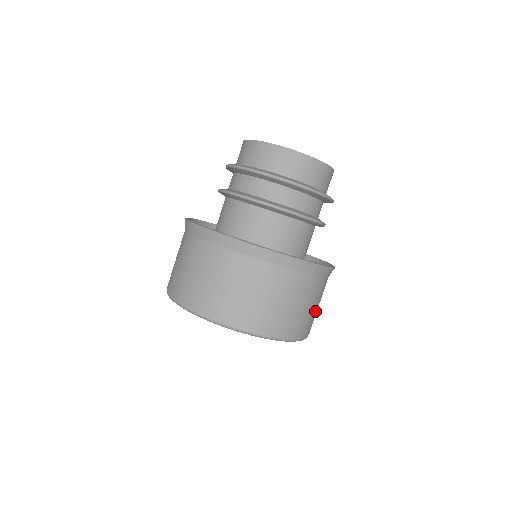
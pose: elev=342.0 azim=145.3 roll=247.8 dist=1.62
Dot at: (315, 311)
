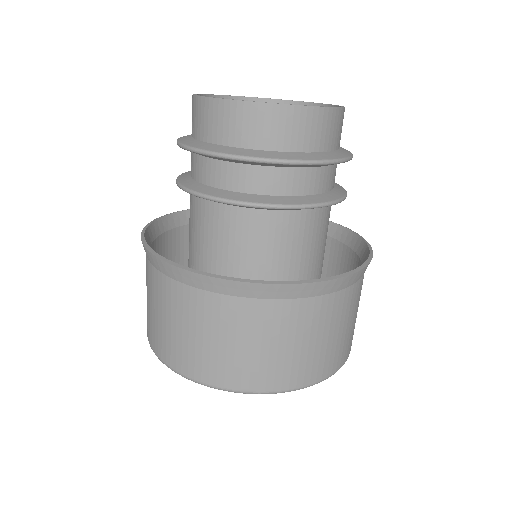
Dot at: occluded
